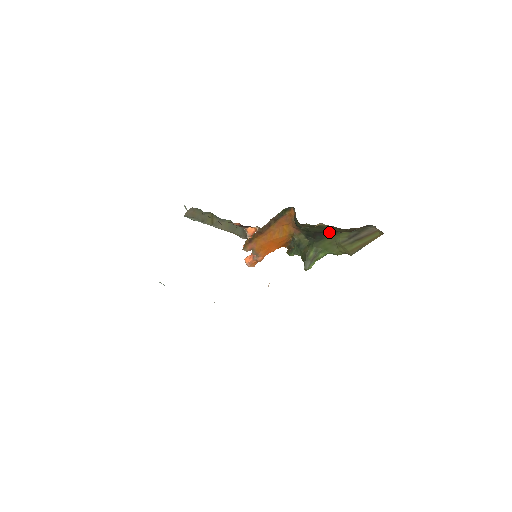
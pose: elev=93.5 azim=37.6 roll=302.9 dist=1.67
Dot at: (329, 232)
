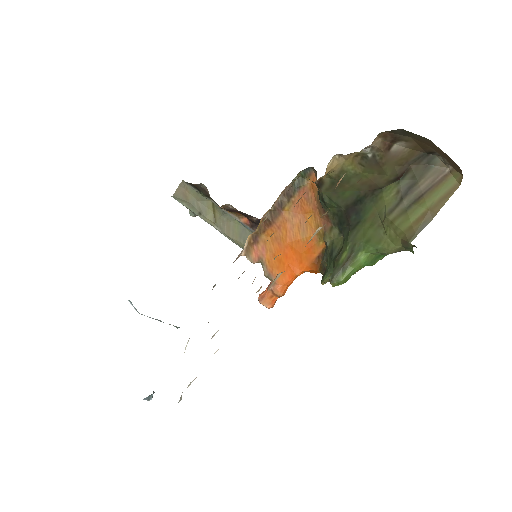
Dot at: (366, 197)
